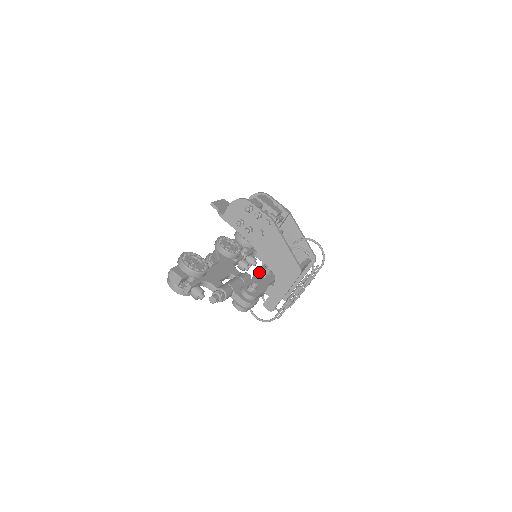
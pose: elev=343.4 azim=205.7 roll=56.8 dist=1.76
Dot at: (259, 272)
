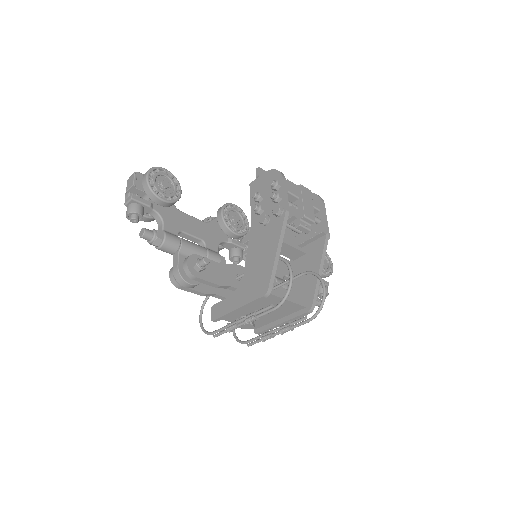
Dot at: (238, 268)
